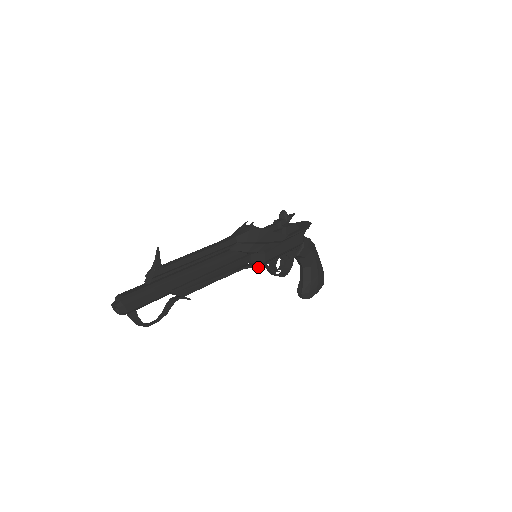
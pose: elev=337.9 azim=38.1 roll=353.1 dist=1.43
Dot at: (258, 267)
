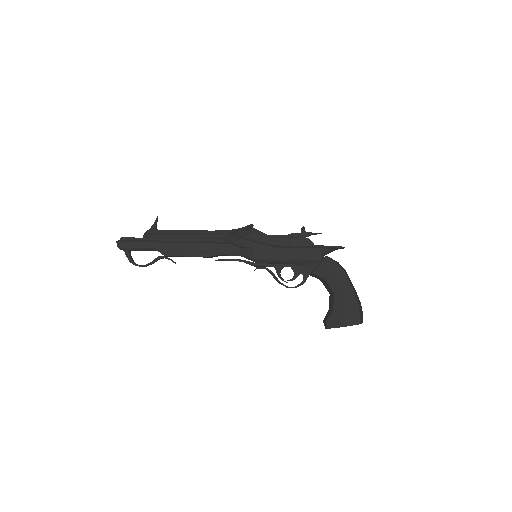
Dot at: (252, 265)
